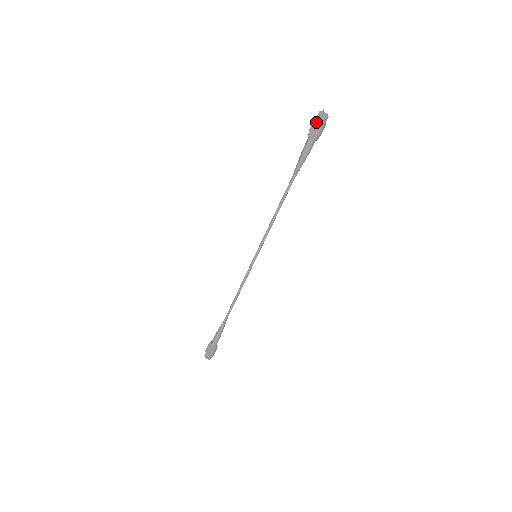
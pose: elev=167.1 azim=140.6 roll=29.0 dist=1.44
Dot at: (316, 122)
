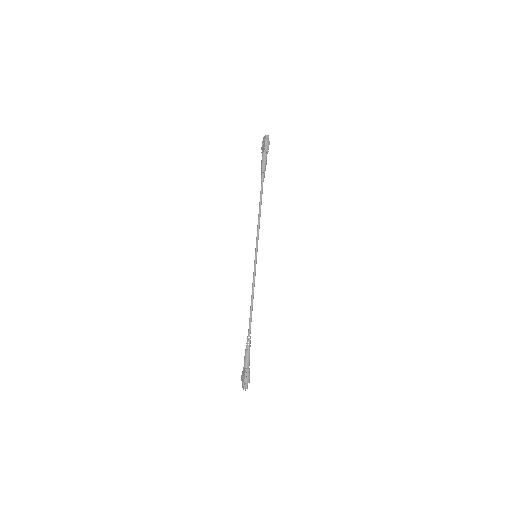
Dot at: (263, 142)
